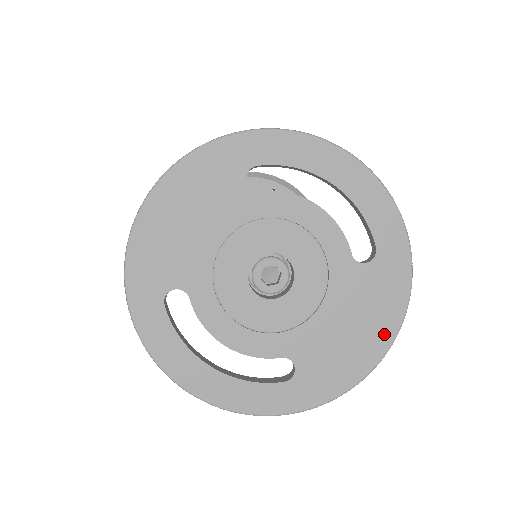
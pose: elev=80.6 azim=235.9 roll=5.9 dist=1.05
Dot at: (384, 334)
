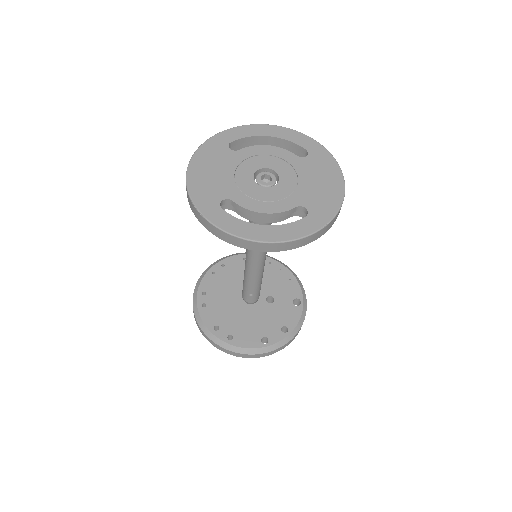
Dot at: (337, 178)
